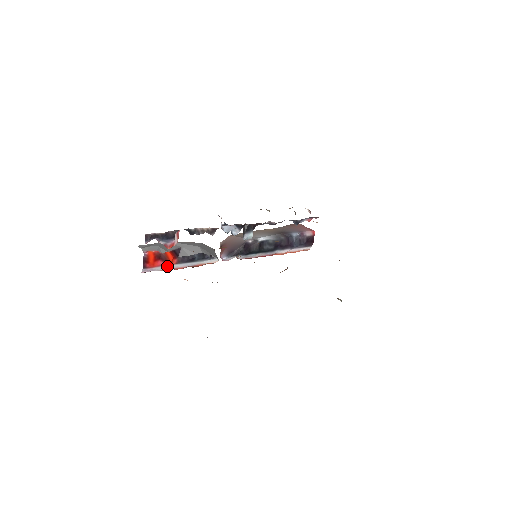
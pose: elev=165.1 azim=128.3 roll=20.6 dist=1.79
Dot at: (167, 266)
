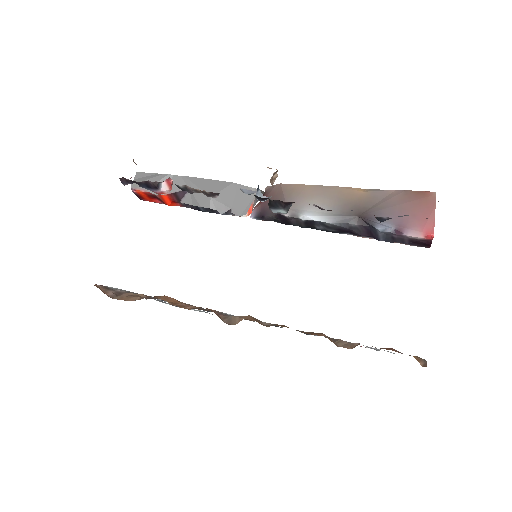
Dot at: occluded
